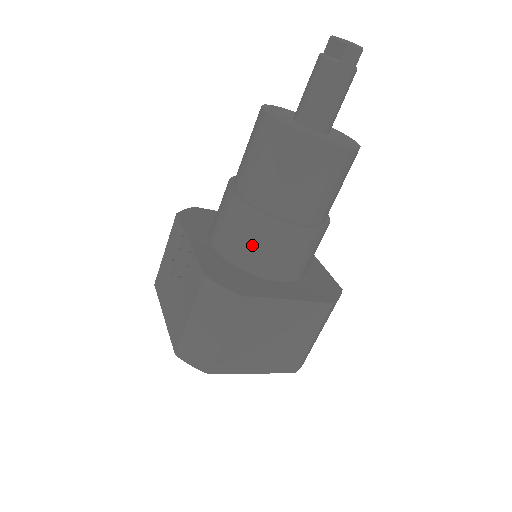
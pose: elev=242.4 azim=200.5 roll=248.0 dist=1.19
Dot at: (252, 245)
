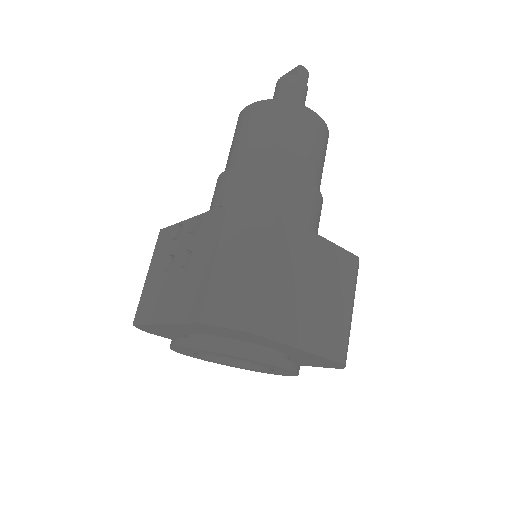
Dot at: (263, 199)
